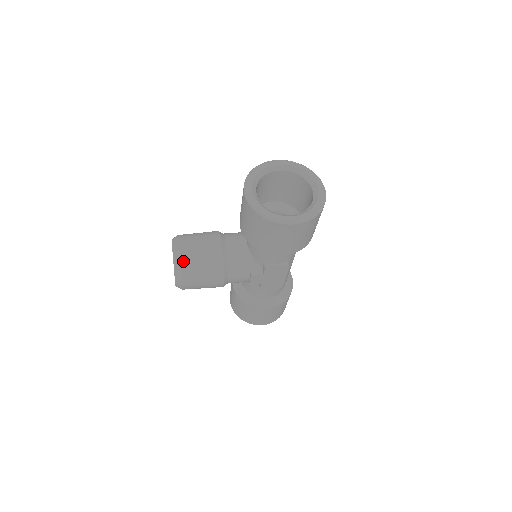
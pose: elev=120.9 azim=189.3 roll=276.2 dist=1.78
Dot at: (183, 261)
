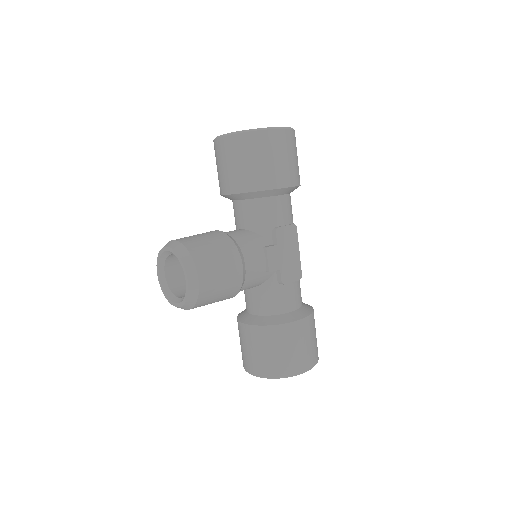
Dot at: (186, 244)
